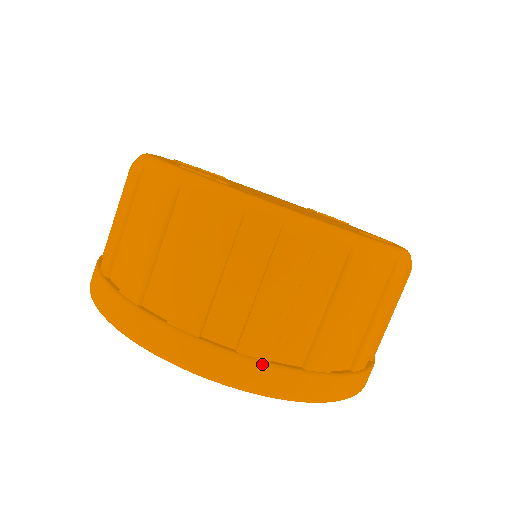
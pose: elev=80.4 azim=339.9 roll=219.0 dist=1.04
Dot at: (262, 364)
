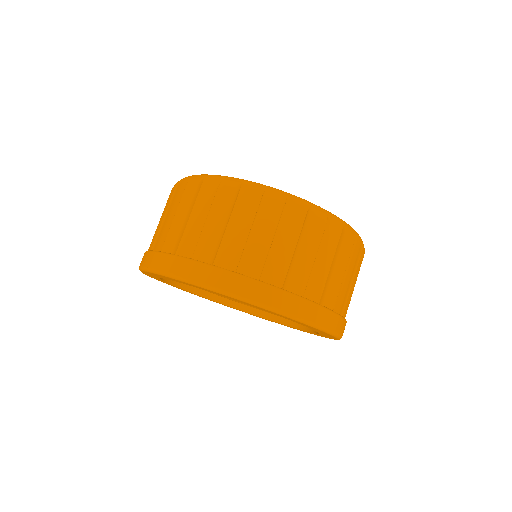
Dot at: (253, 280)
